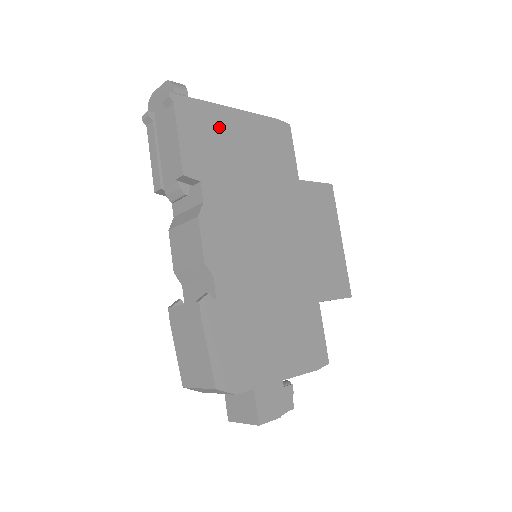
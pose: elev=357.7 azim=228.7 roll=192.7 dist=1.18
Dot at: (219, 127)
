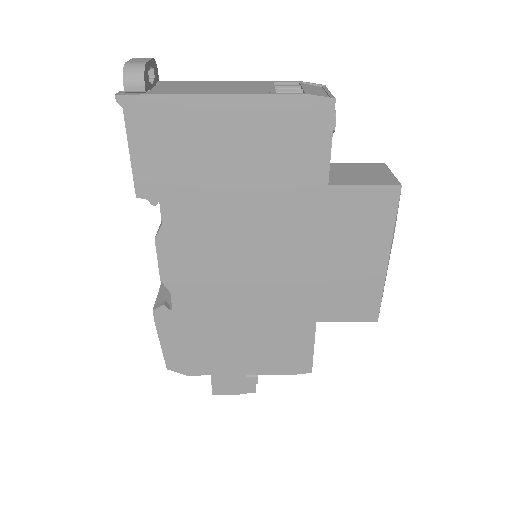
Dot at: (192, 129)
